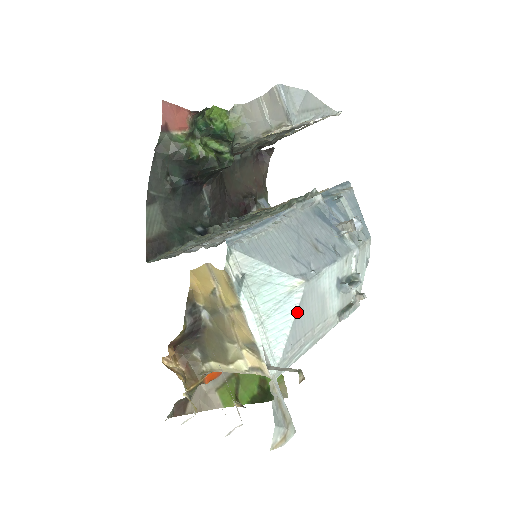
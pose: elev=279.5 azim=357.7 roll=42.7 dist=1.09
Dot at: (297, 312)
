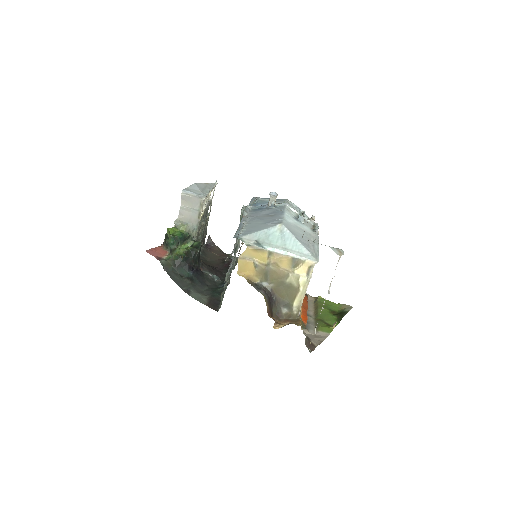
Dot at: (293, 235)
